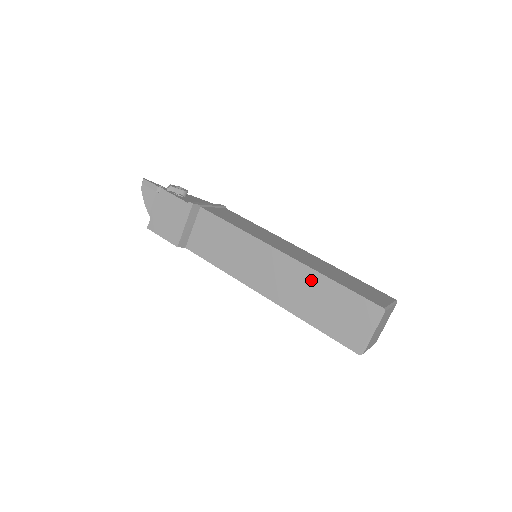
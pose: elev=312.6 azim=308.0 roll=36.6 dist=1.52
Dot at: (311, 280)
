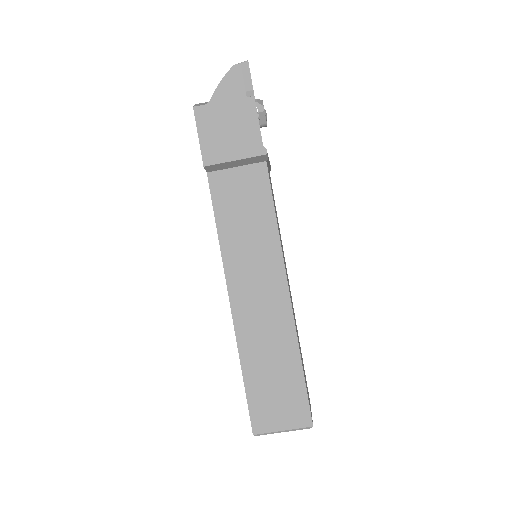
Dot at: (285, 342)
